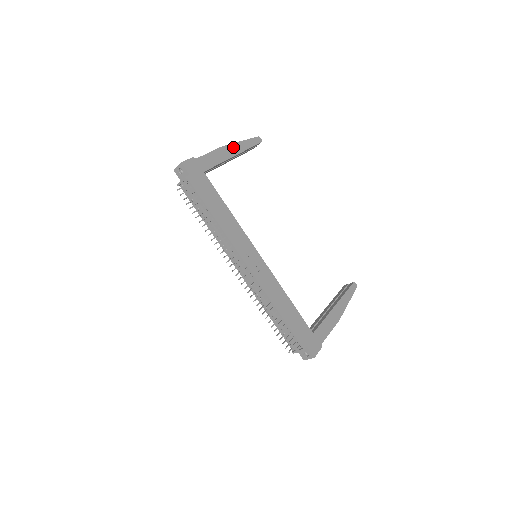
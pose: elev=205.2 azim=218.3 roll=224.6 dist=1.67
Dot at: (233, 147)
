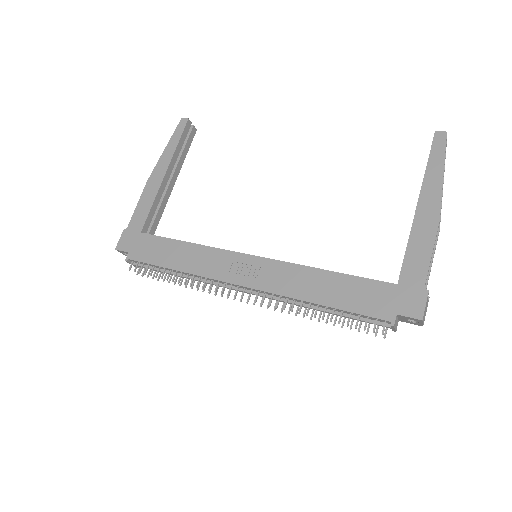
Dot at: (159, 167)
